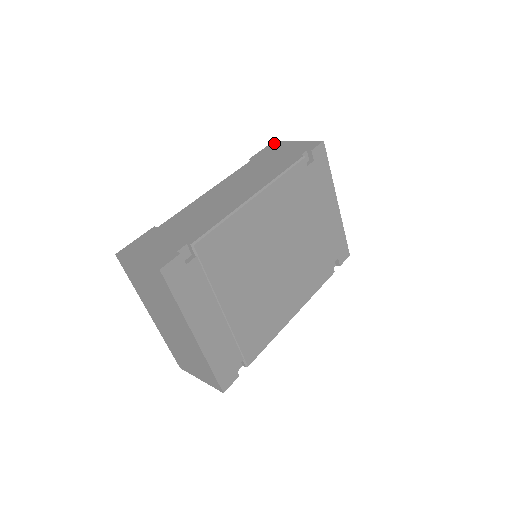
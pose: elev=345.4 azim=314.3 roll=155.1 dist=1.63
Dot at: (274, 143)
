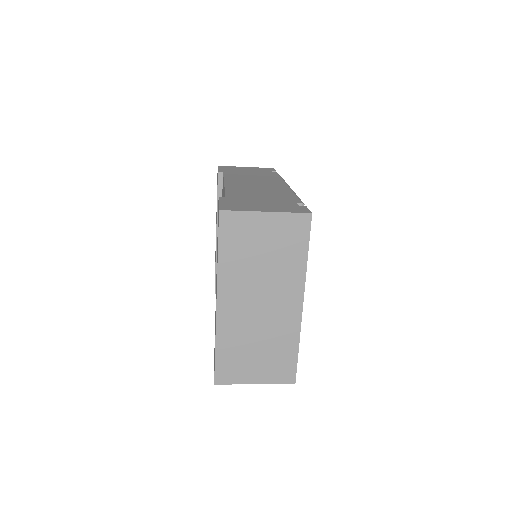
Dot at: (222, 166)
